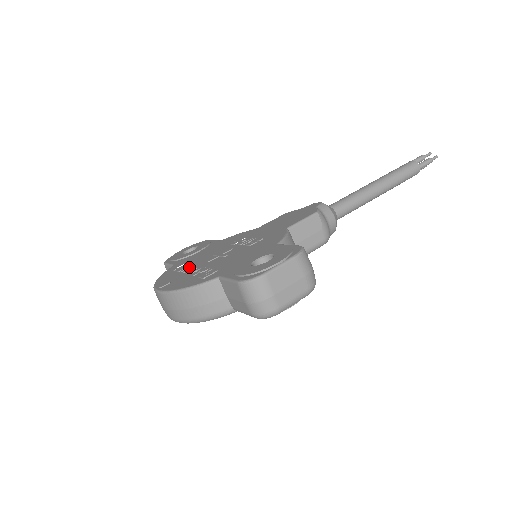
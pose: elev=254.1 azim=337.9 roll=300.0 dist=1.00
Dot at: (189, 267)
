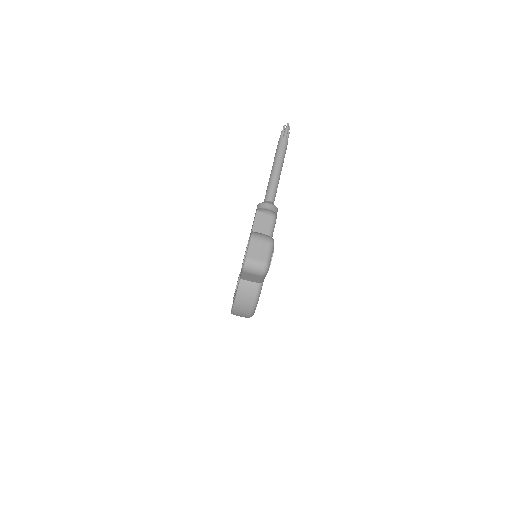
Dot at: (235, 291)
